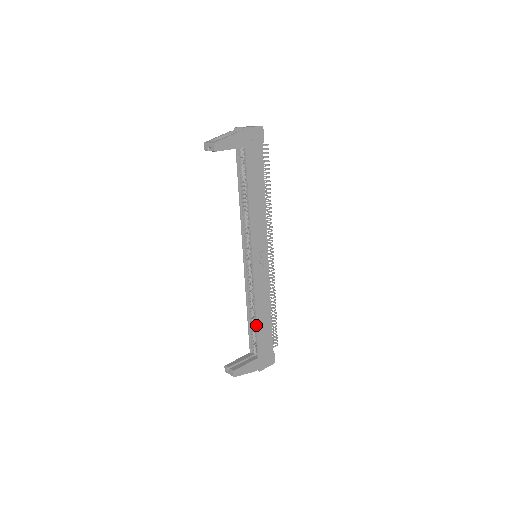
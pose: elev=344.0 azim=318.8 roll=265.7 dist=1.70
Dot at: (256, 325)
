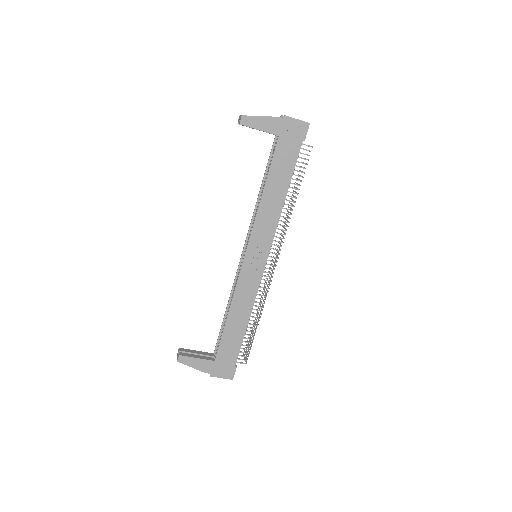
Dot at: (224, 325)
